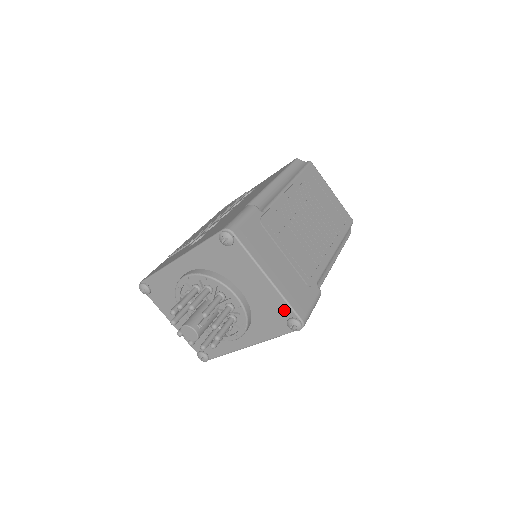
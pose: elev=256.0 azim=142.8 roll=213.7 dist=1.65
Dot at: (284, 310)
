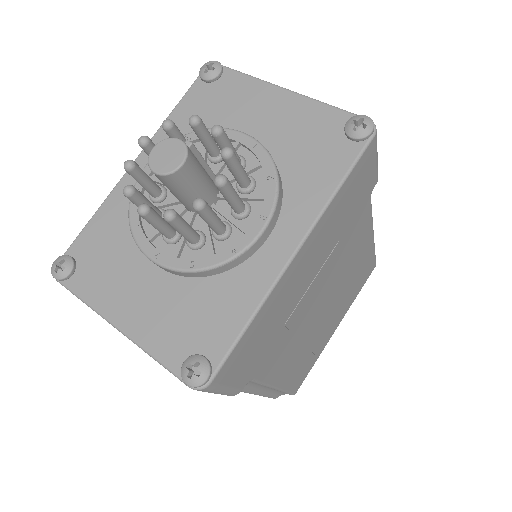
Dot at: (331, 120)
